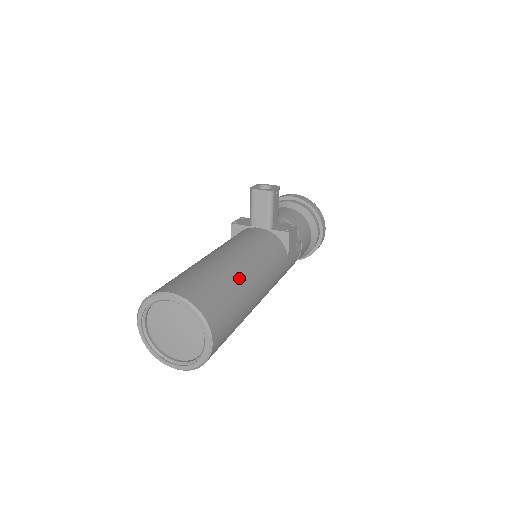
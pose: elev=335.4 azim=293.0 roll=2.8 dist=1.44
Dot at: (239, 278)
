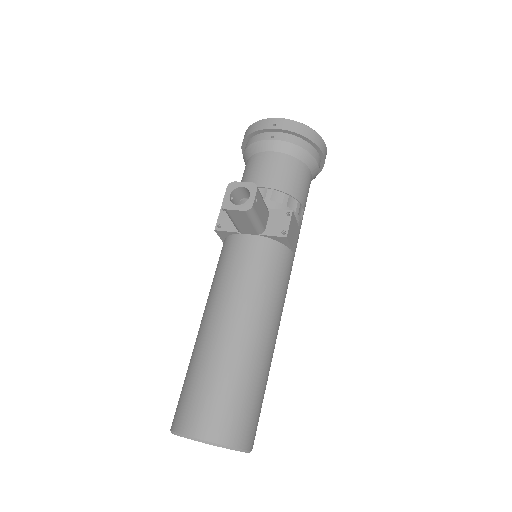
Dot at: (251, 359)
